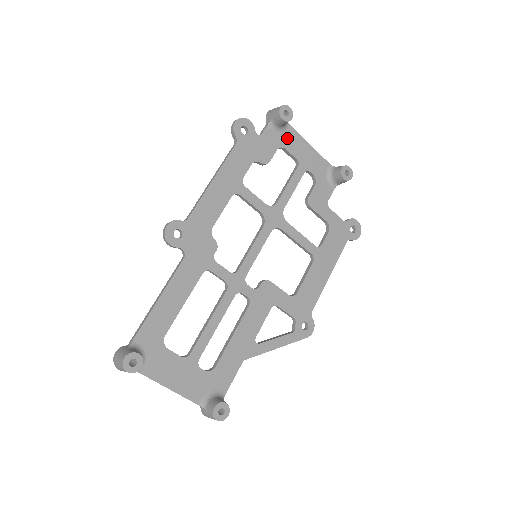
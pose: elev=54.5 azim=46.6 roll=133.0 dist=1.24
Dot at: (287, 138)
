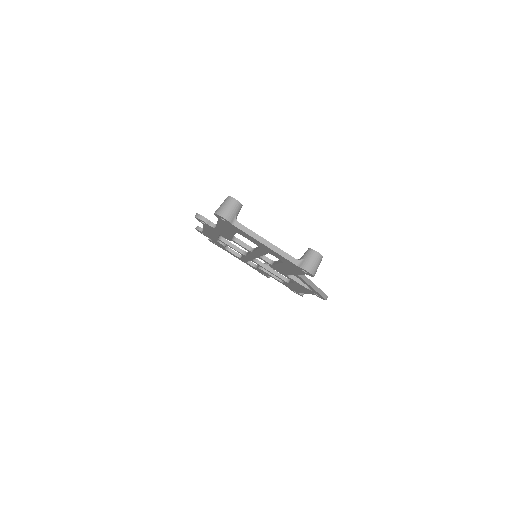
Dot at: occluded
